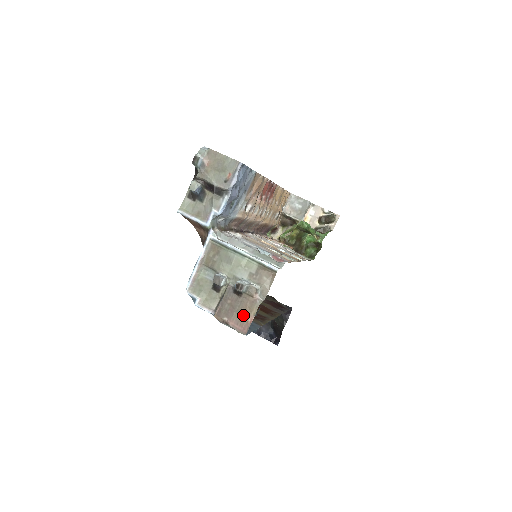
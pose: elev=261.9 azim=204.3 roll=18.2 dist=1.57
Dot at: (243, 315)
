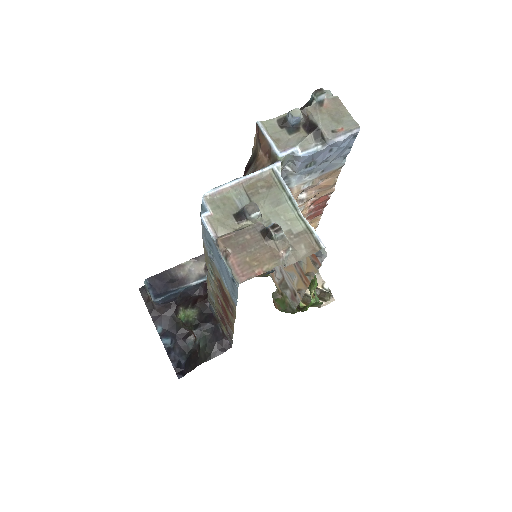
Dot at: (253, 261)
